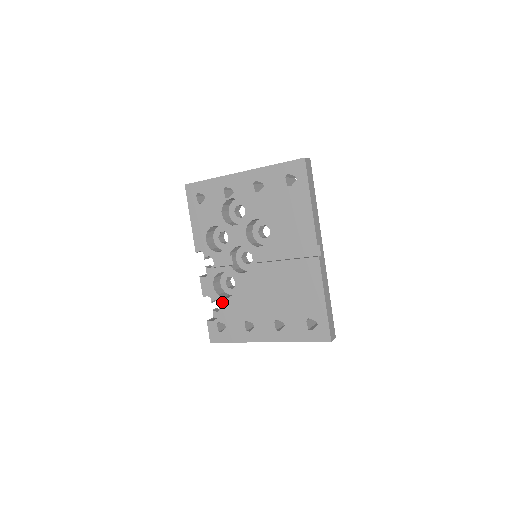
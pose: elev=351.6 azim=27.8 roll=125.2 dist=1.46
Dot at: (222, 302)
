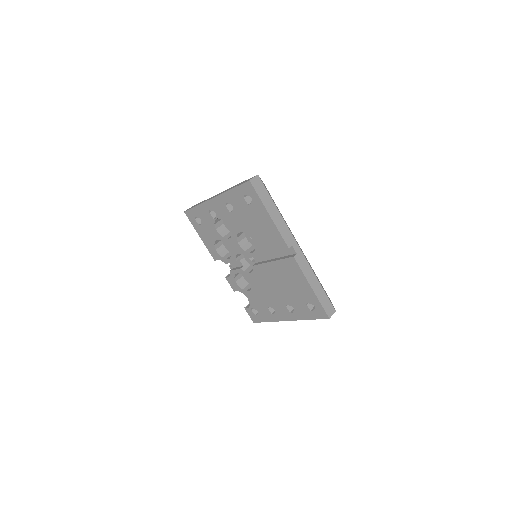
Dot at: (247, 294)
